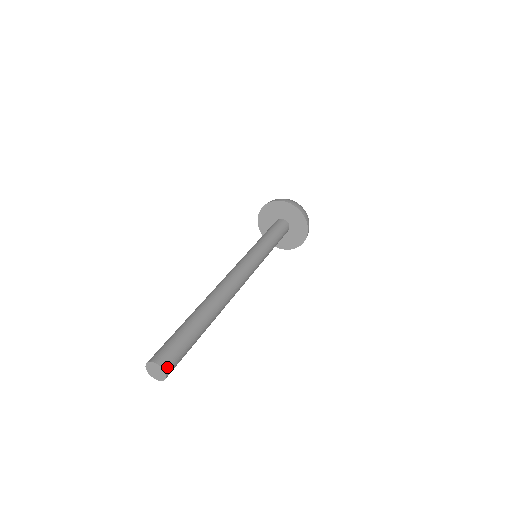
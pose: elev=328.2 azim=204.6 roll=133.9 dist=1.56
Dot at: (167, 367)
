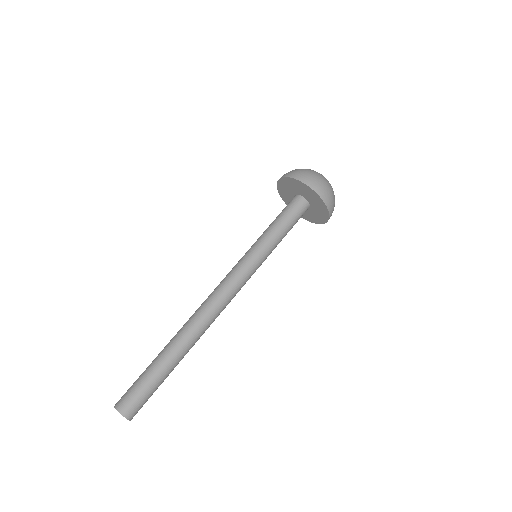
Dot at: occluded
